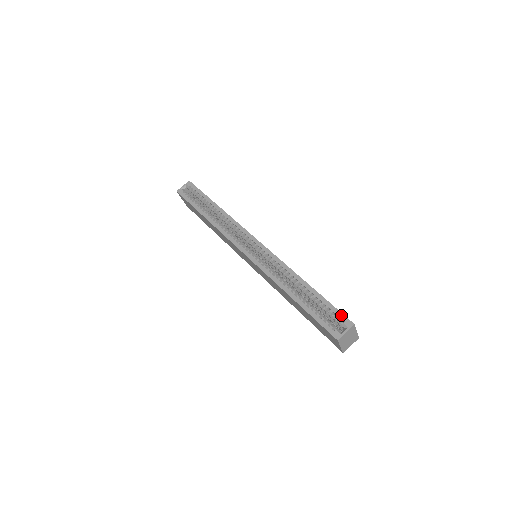
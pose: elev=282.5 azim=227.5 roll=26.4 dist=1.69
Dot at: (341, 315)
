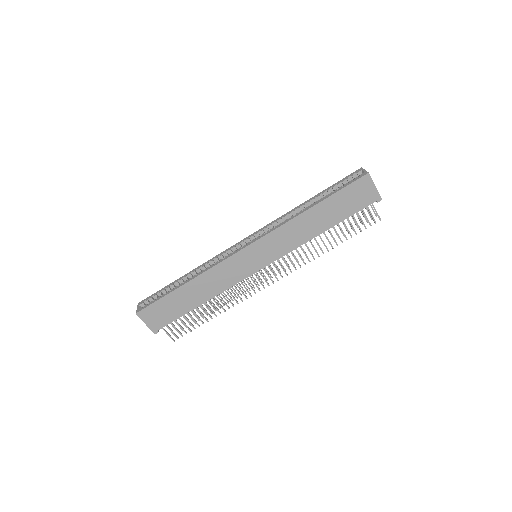
Dot at: (349, 175)
